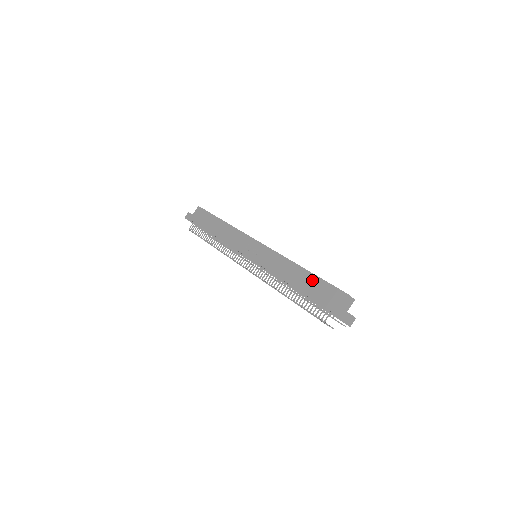
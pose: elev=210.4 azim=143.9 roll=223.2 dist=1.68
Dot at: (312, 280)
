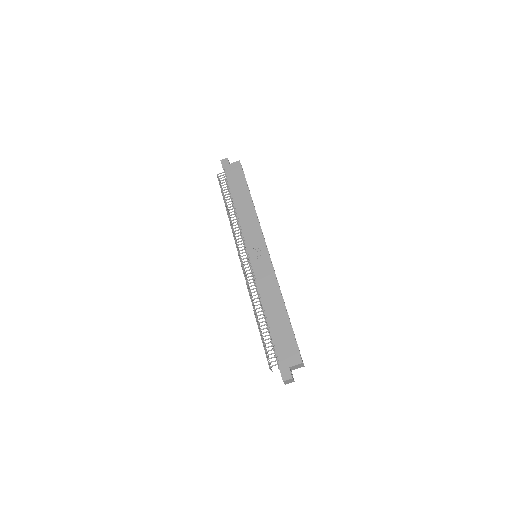
Dot at: (285, 325)
